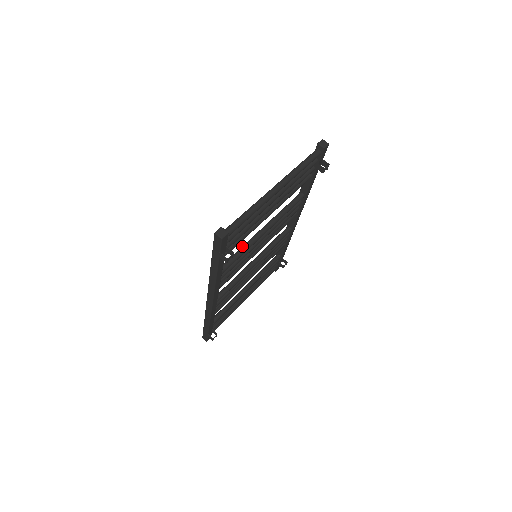
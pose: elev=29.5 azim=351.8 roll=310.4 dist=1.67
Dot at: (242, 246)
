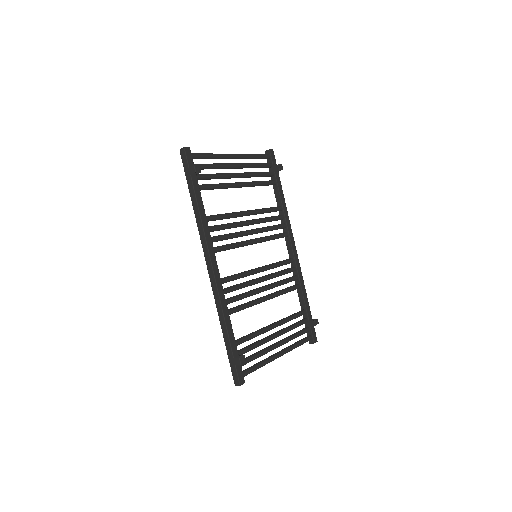
Dot at: occluded
